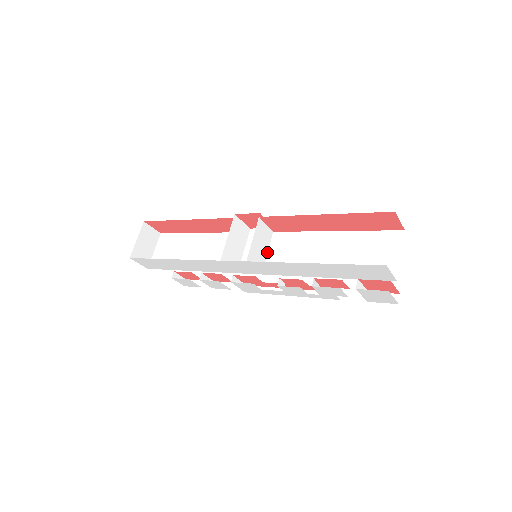
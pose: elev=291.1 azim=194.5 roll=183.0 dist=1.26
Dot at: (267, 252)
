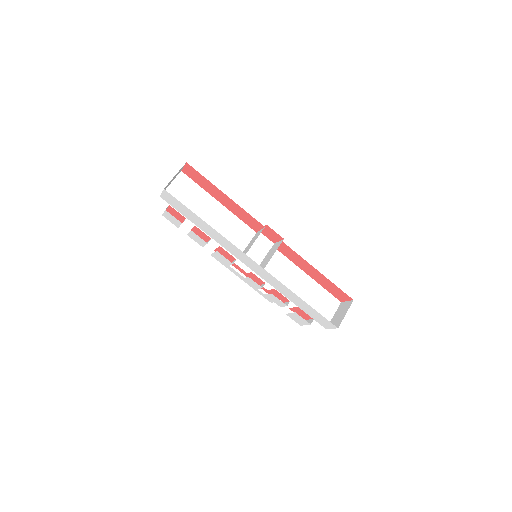
Dot at: (264, 258)
